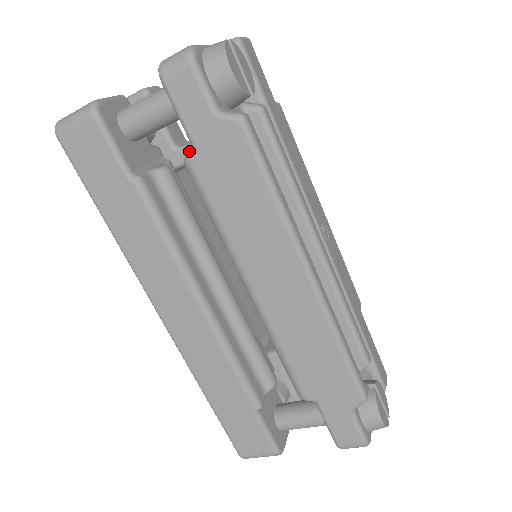
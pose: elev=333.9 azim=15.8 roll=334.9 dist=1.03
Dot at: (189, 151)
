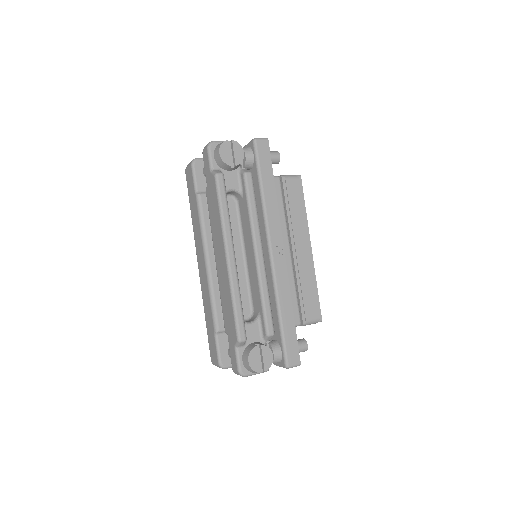
Dot at: occluded
